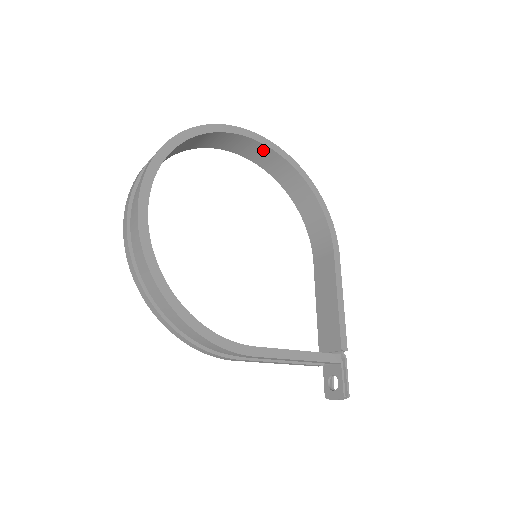
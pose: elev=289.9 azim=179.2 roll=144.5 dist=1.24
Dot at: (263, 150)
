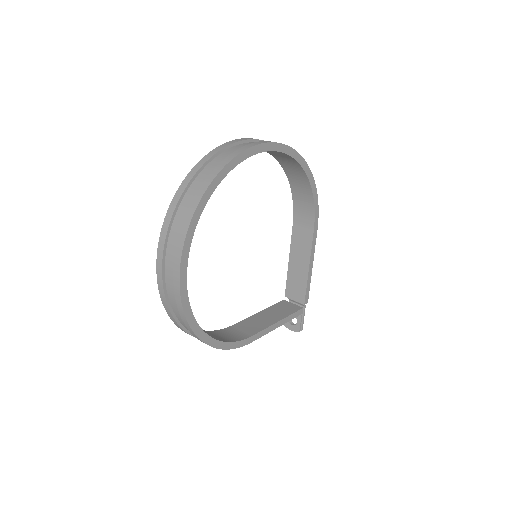
Dot at: occluded
